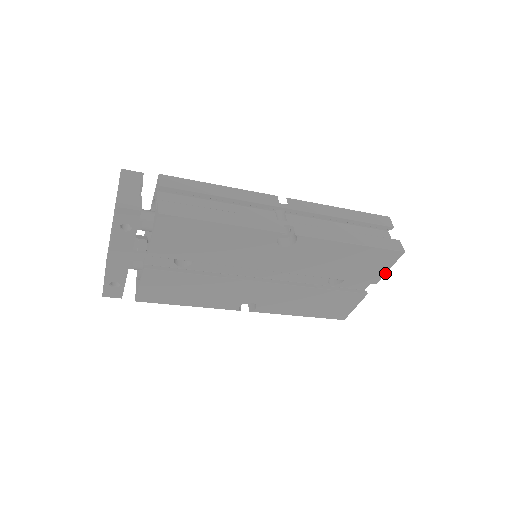
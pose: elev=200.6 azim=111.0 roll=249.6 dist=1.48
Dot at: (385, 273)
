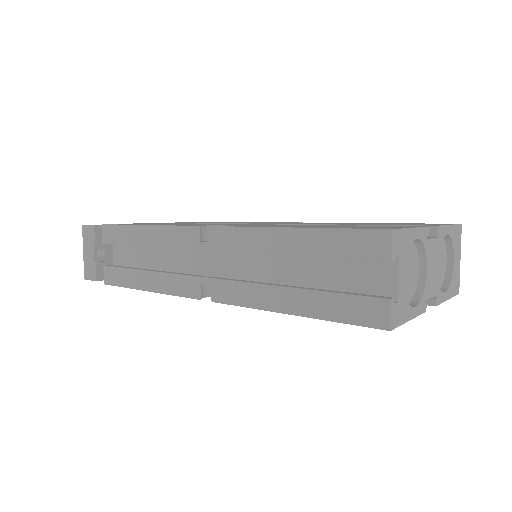
Dot at: (413, 317)
